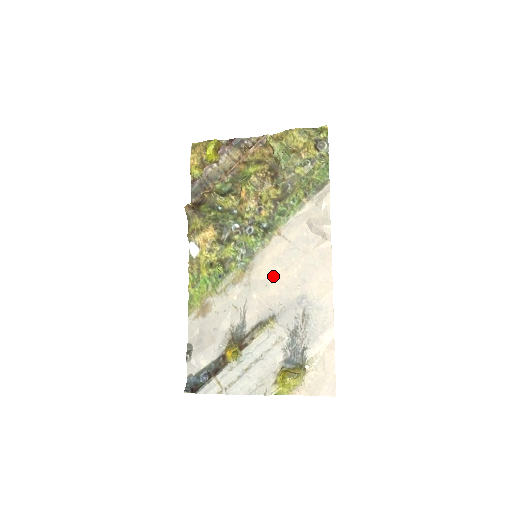
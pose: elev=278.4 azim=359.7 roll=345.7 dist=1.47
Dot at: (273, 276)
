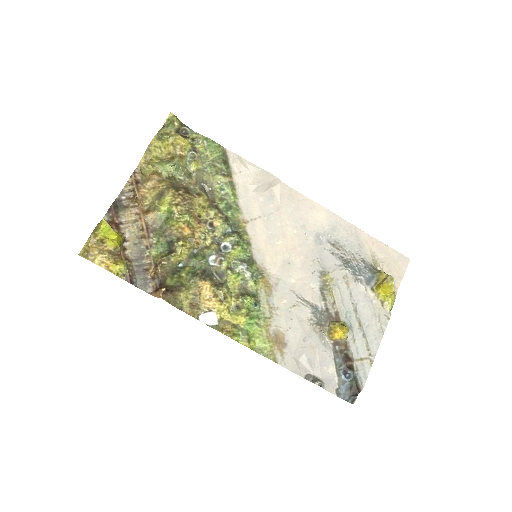
Dot at: (283, 252)
